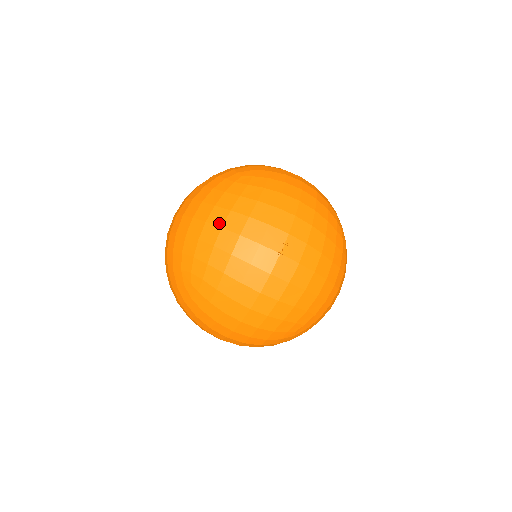
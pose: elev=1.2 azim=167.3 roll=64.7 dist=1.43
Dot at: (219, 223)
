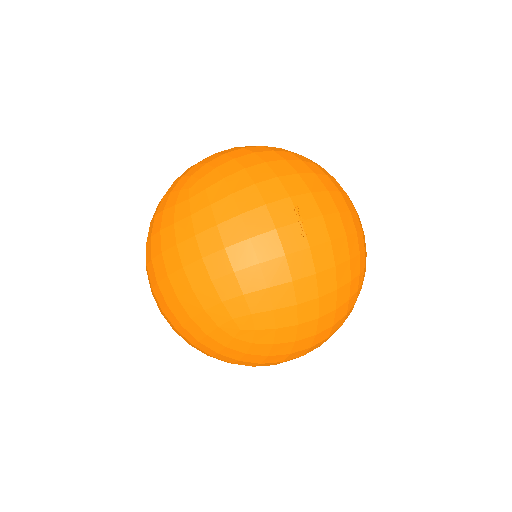
Dot at: (217, 247)
